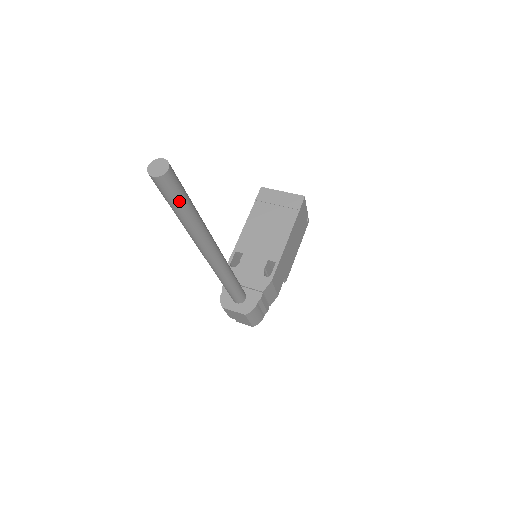
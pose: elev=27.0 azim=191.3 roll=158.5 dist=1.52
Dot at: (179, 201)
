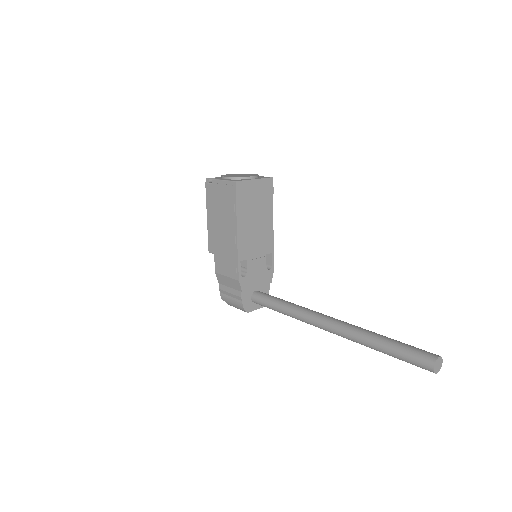
Dot at: occluded
